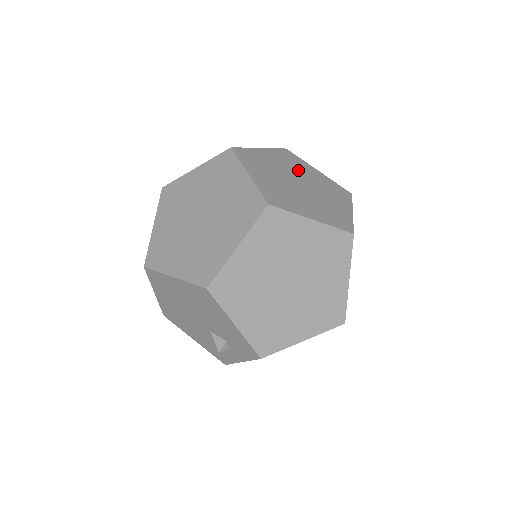
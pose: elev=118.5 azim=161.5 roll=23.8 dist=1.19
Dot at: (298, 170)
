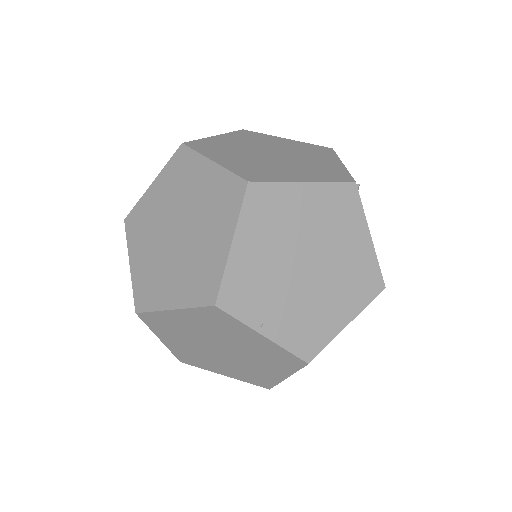
Dot at: (332, 234)
